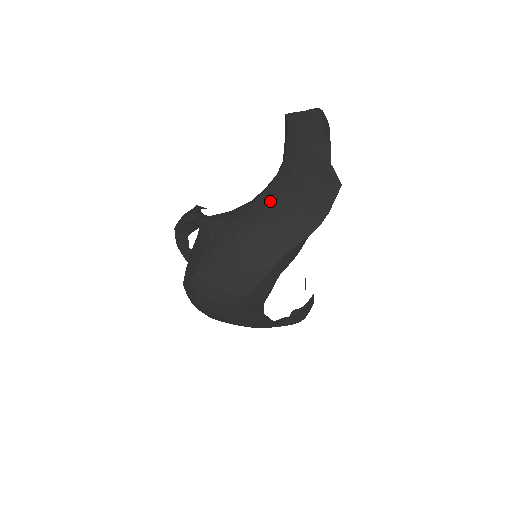
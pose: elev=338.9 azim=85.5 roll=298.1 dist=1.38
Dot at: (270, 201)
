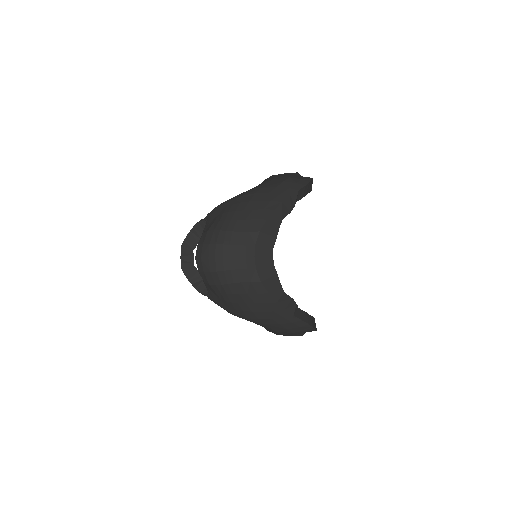
Dot at: (263, 184)
